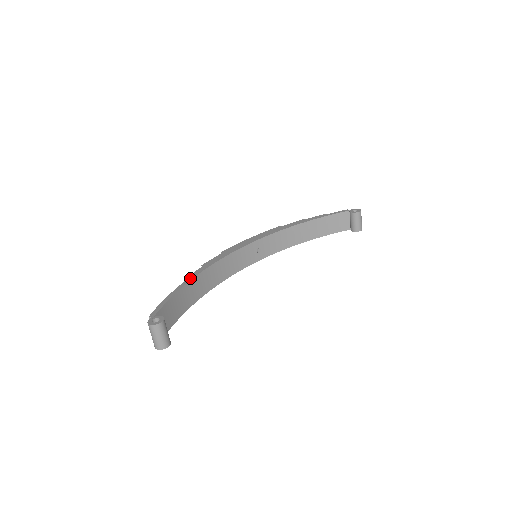
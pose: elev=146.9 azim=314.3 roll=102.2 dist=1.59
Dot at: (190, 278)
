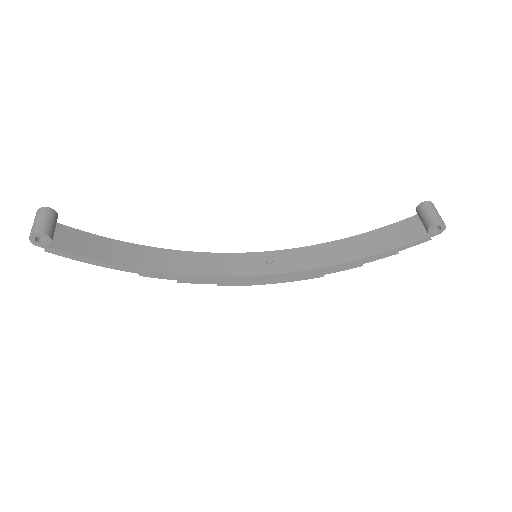
Dot at: (144, 247)
